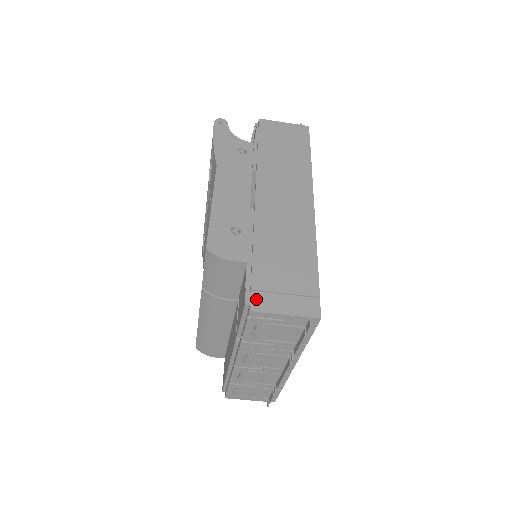
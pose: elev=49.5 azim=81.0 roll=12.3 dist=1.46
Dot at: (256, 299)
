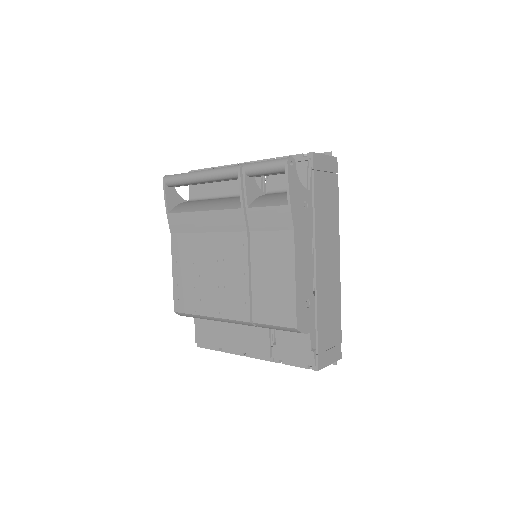
Dot at: (320, 360)
